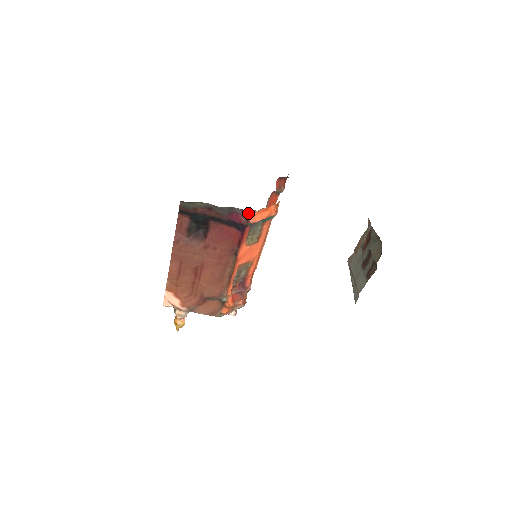
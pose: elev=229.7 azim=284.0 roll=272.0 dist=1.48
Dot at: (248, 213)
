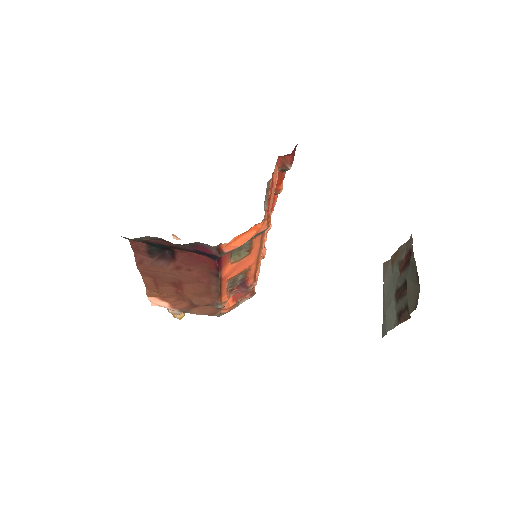
Dot at: (218, 245)
